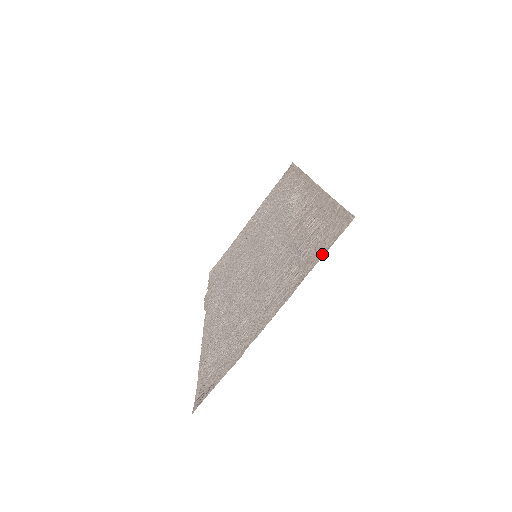
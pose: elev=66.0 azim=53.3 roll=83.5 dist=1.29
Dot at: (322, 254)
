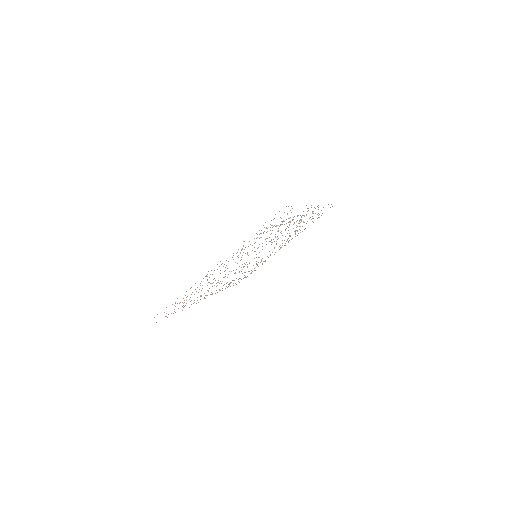
Dot at: occluded
